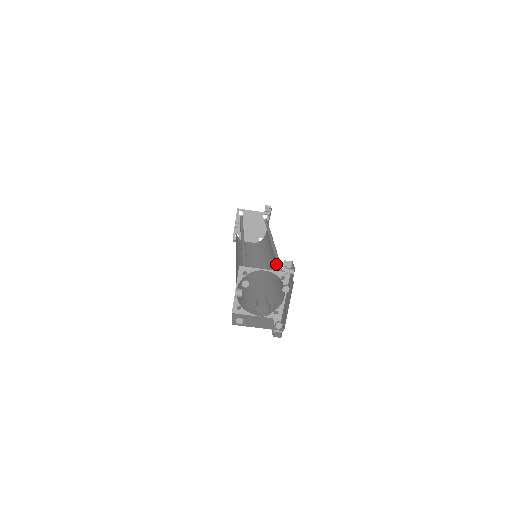
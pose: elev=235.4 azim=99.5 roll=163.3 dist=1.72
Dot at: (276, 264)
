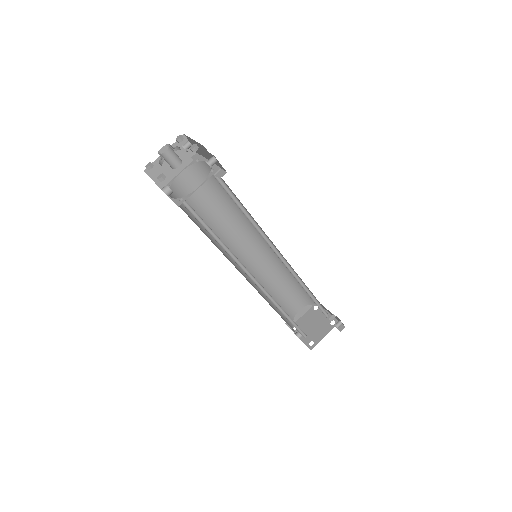
Dot at: occluded
